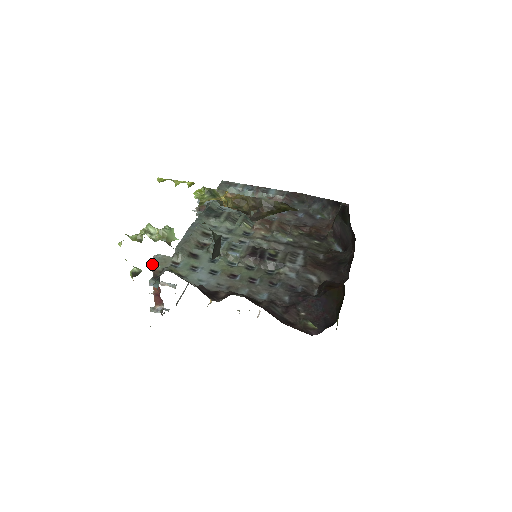
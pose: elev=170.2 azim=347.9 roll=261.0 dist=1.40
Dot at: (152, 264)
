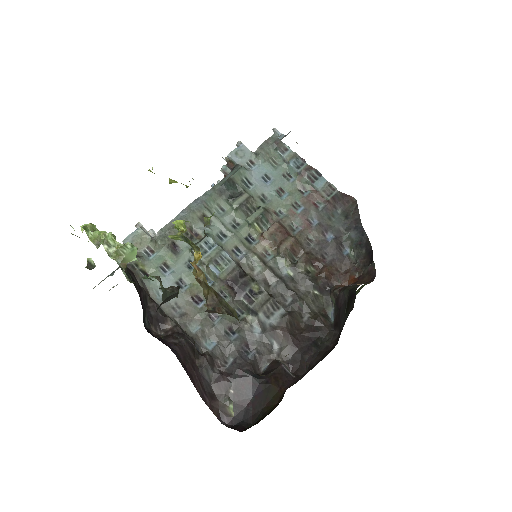
Dot at: (126, 240)
